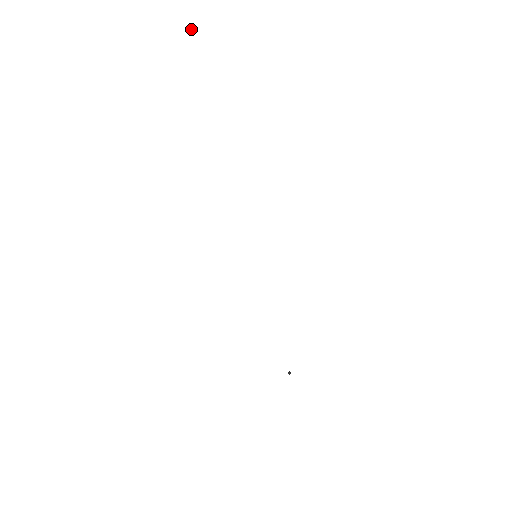
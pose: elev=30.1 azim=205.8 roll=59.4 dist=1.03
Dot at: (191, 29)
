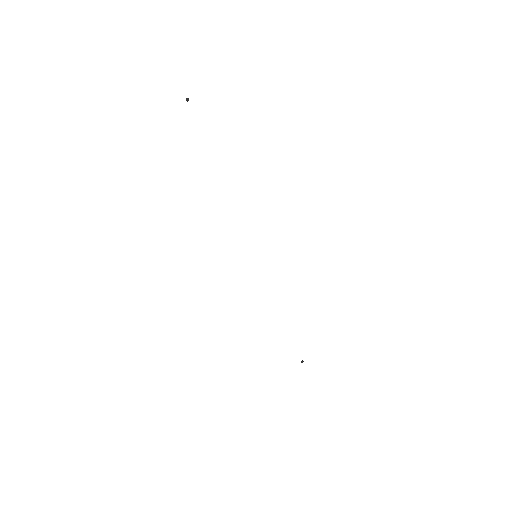
Dot at: (186, 99)
